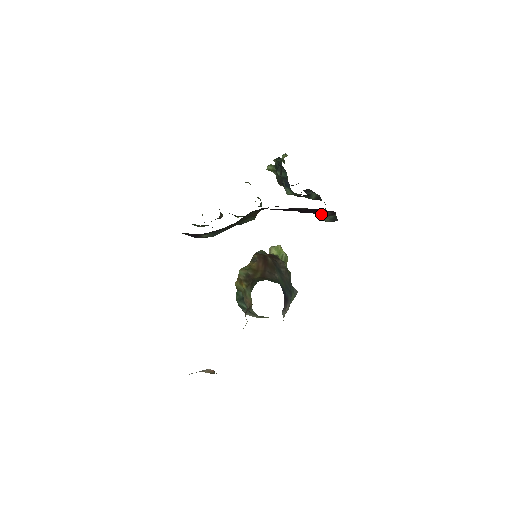
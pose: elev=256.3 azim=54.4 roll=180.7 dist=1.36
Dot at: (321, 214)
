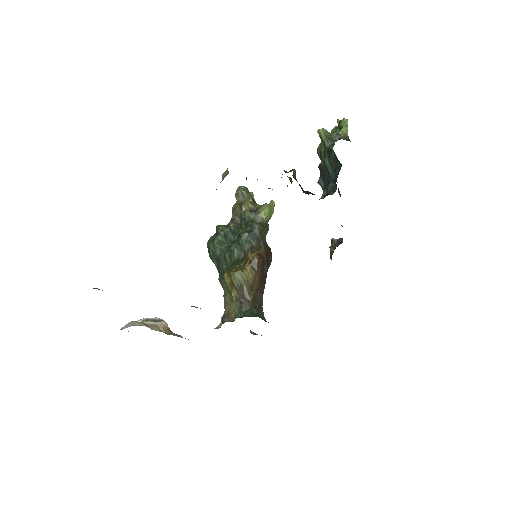
Dot at: occluded
